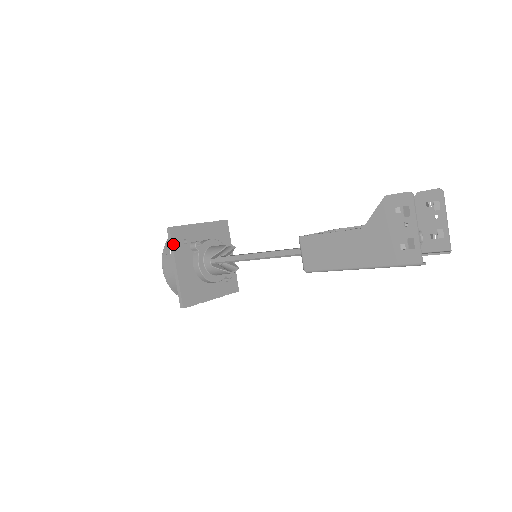
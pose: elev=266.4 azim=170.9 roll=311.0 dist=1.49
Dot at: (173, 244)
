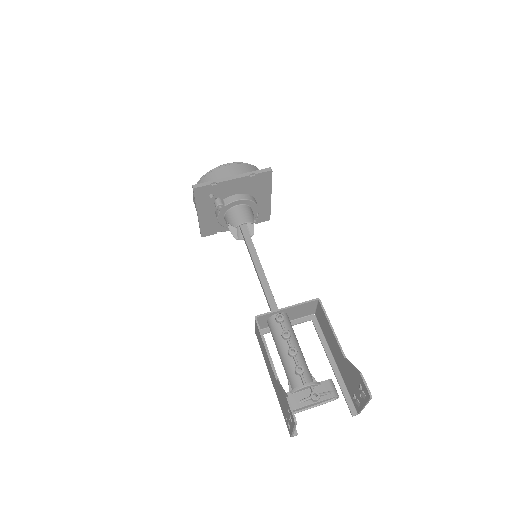
Dot at: (196, 199)
